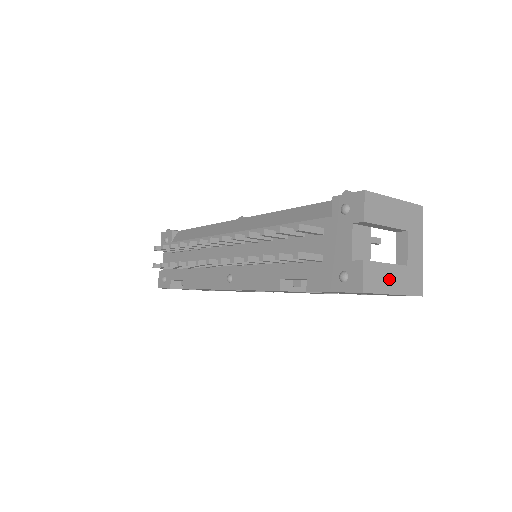
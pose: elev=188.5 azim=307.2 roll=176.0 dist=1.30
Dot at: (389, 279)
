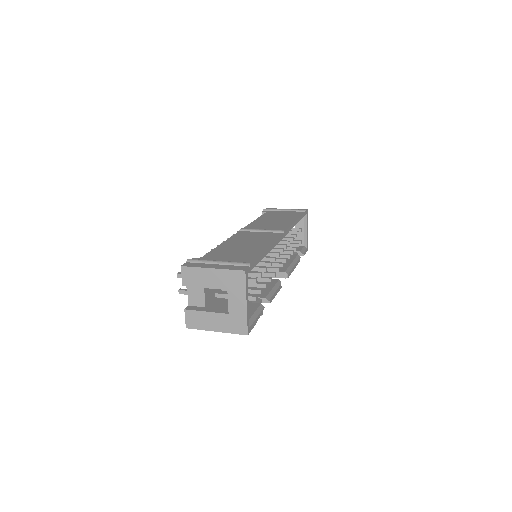
Dot at: (210, 322)
